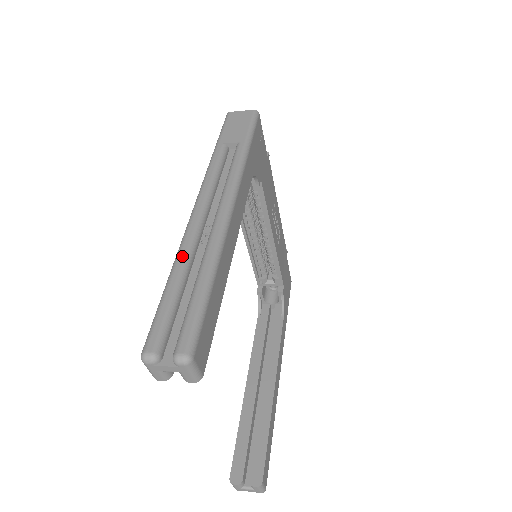
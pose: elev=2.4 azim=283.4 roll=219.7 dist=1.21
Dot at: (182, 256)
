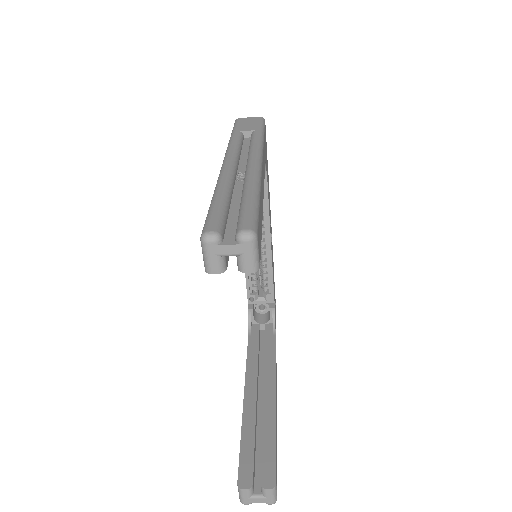
Dot at: (224, 182)
